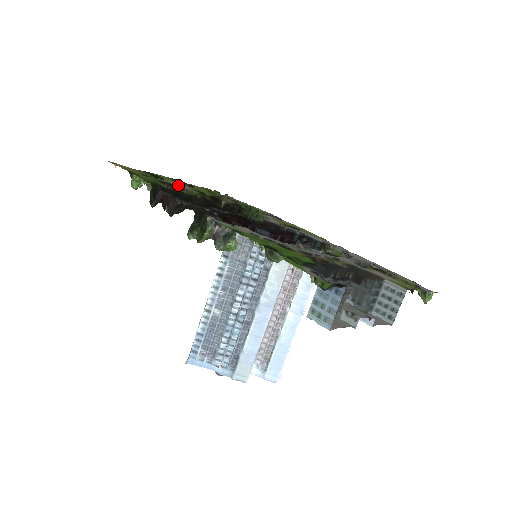
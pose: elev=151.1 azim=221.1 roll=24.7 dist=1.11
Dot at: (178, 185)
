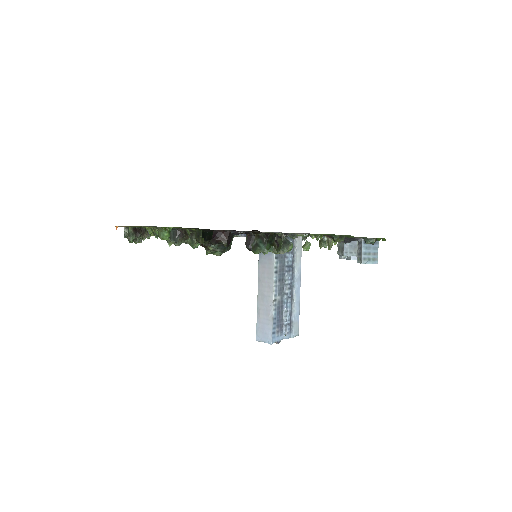
Dot at: (155, 228)
